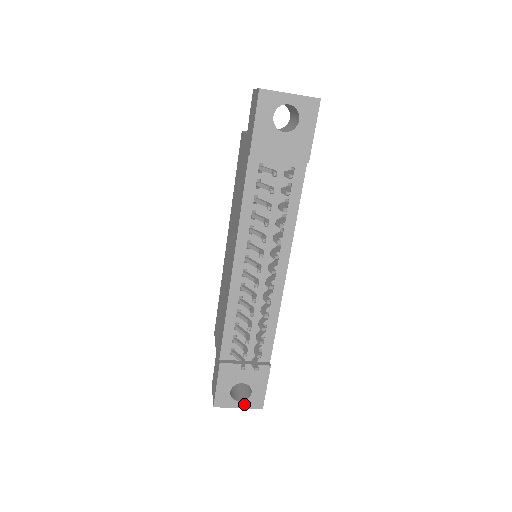
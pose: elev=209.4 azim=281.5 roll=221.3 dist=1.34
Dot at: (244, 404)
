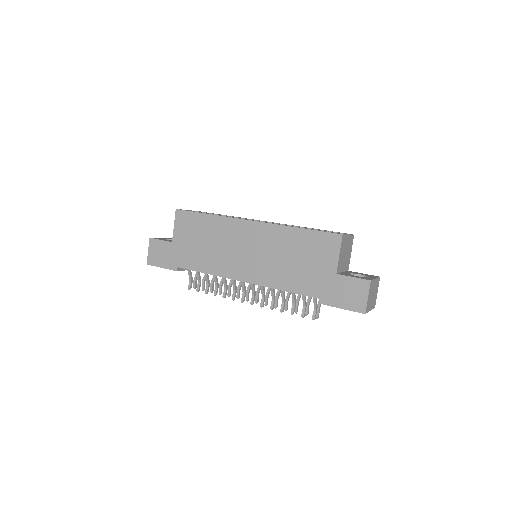
Dot at: occluded
